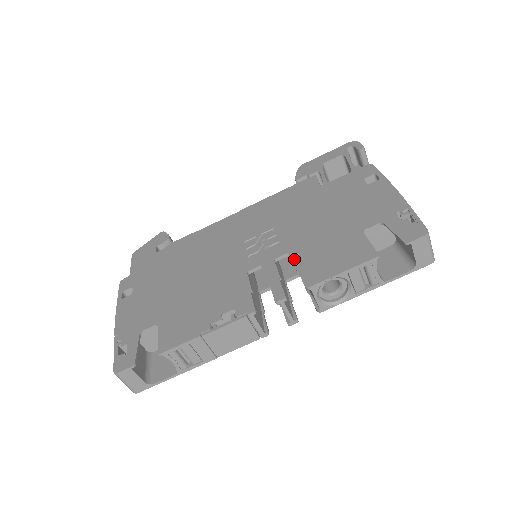
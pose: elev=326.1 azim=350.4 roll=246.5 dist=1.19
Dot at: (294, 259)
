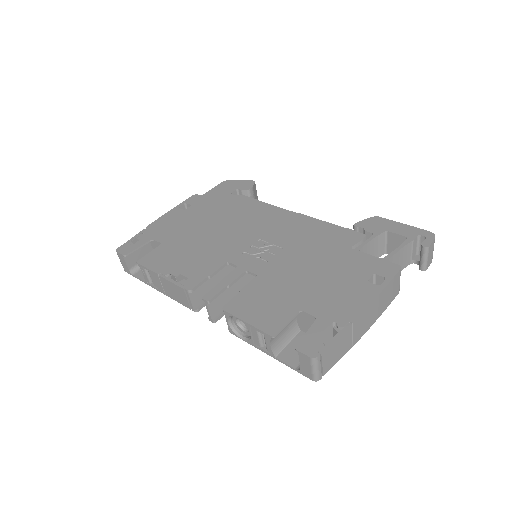
Dot at: (250, 283)
